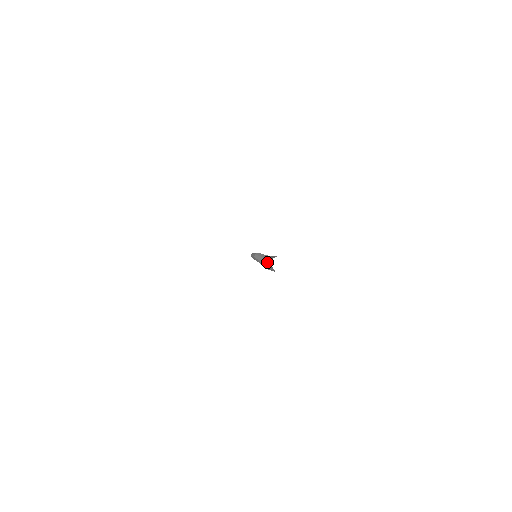
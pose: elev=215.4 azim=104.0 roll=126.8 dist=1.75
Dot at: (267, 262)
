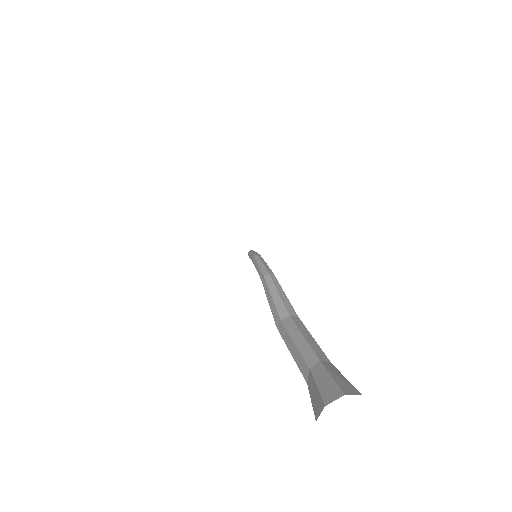
Dot at: (295, 334)
